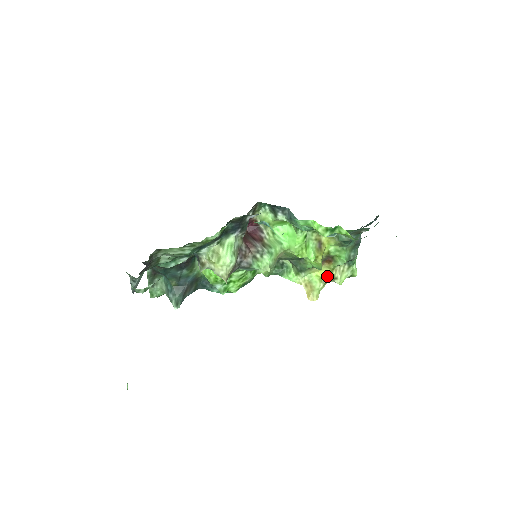
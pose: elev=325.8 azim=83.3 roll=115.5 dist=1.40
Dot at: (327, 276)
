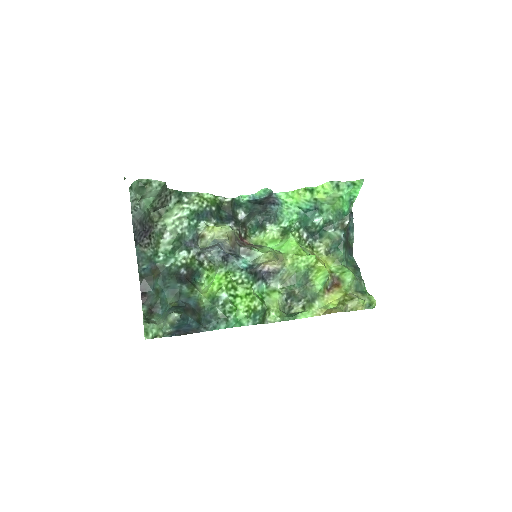
Dot at: (343, 299)
